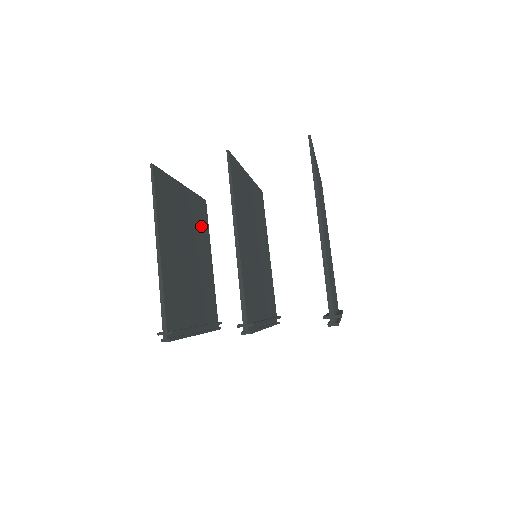
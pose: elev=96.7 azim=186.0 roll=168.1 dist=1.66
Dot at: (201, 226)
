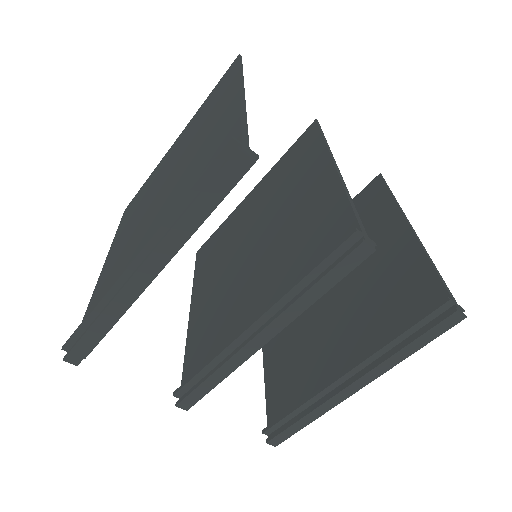
Dot at: occluded
